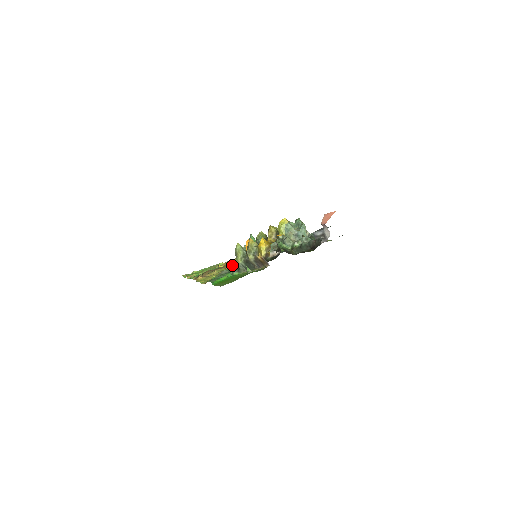
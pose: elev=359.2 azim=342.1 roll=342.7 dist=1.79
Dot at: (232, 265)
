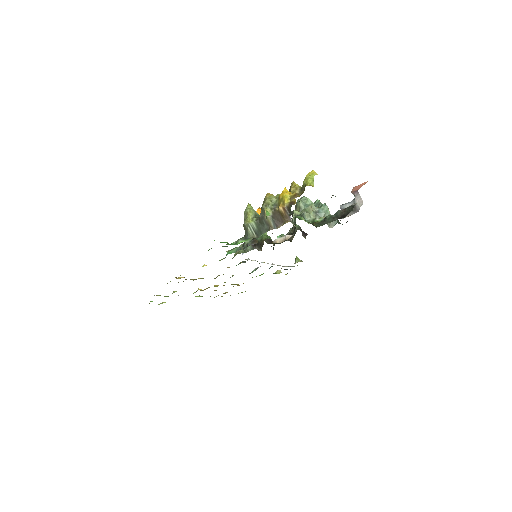
Dot at: occluded
